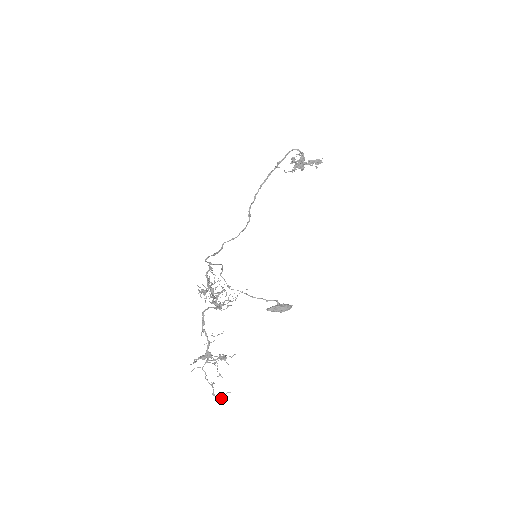
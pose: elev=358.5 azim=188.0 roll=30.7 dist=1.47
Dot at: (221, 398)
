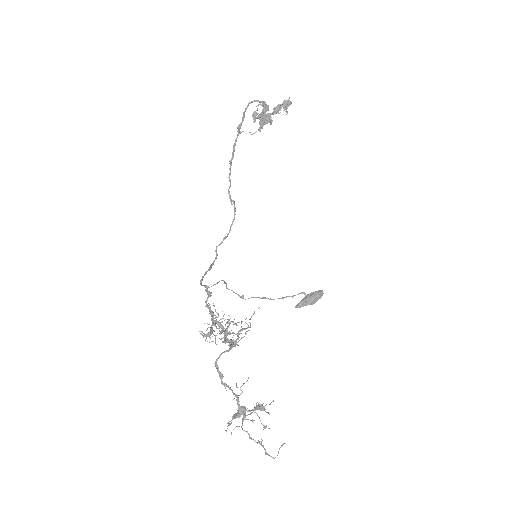
Dot at: (277, 455)
